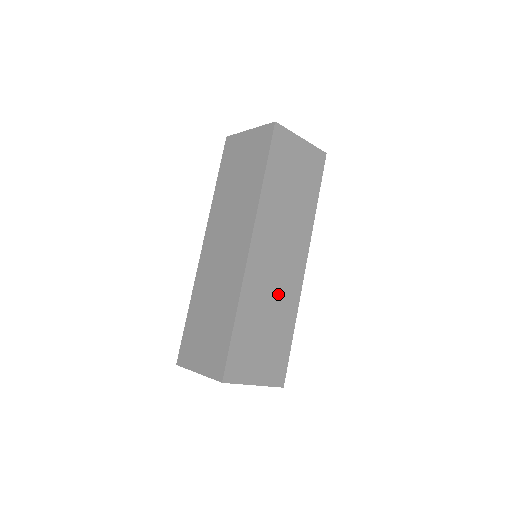
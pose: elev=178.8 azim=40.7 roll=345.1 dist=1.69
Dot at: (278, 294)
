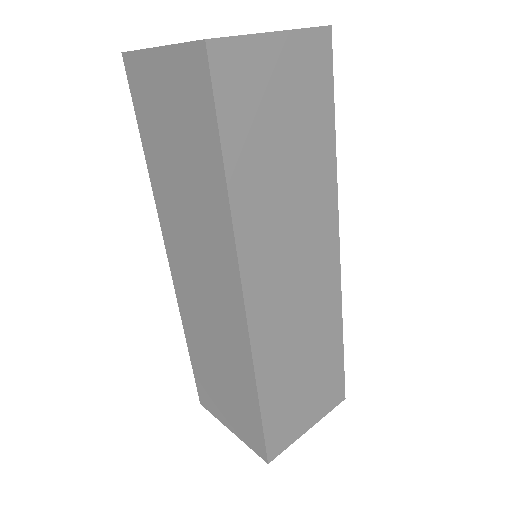
Dot at: (309, 318)
